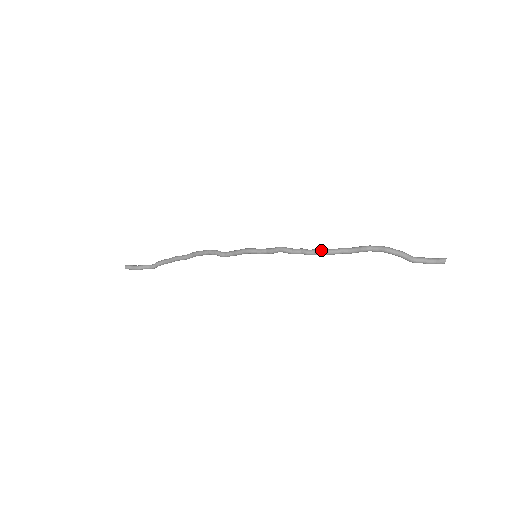
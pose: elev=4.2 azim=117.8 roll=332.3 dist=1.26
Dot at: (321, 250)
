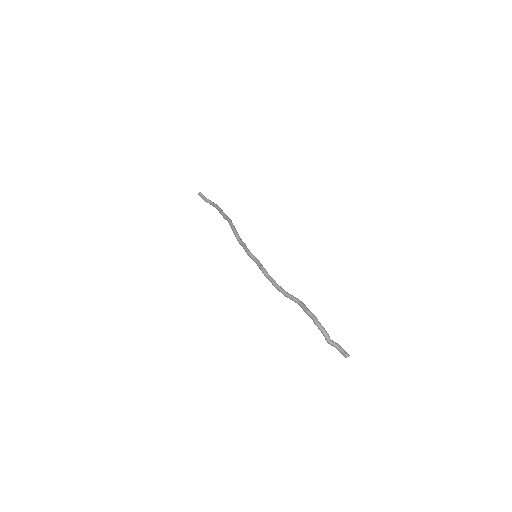
Dot at: (282, 291)
